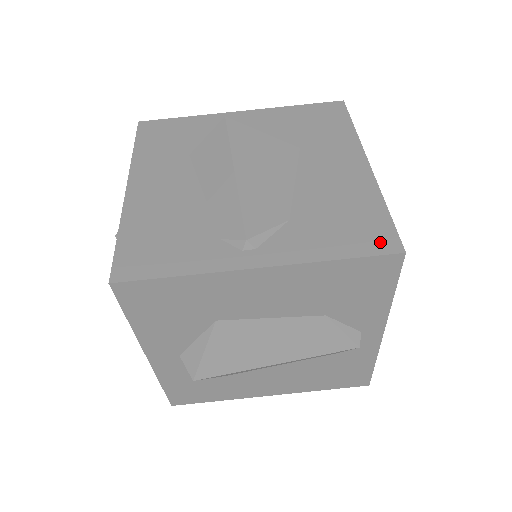
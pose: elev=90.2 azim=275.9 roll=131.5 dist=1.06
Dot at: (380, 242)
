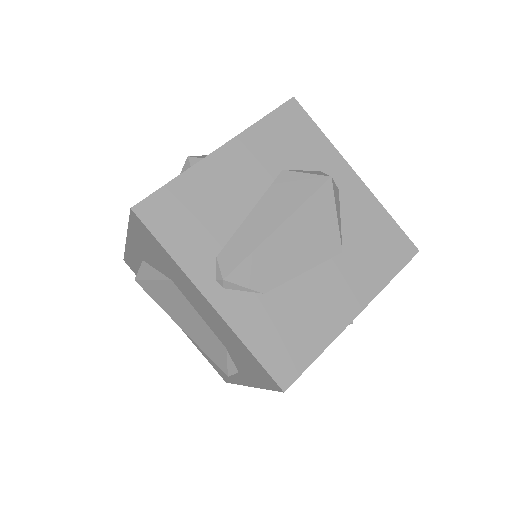
Dot at: (283, 370)
